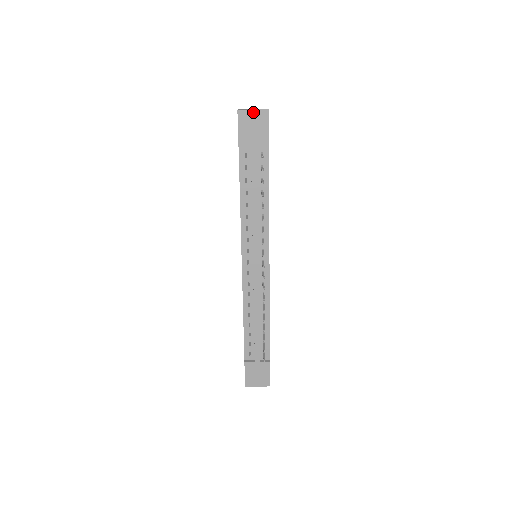
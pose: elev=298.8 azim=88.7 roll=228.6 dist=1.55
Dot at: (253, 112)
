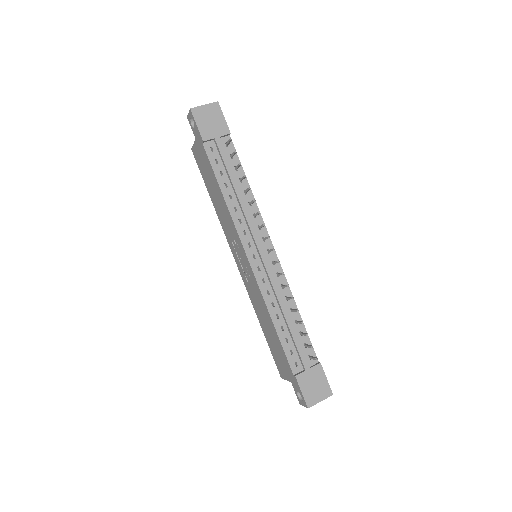
Dot at: (205, 107)
